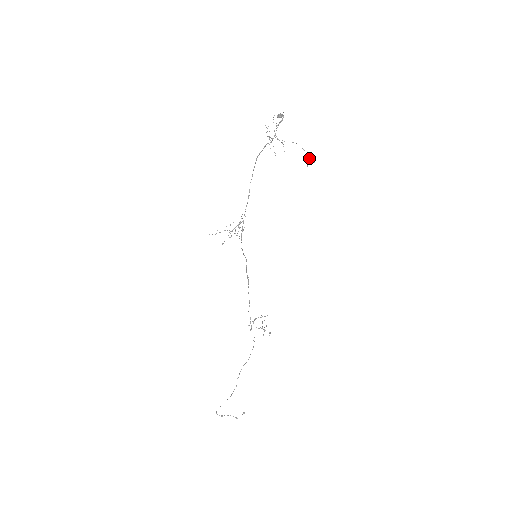
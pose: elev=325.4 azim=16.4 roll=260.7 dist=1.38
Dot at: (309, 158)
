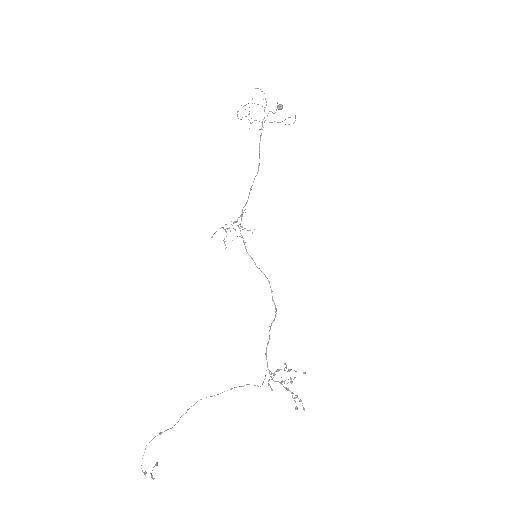
Dot at: (295, 120)
